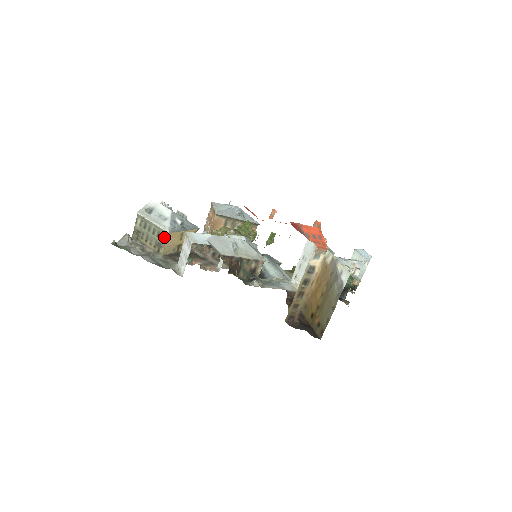
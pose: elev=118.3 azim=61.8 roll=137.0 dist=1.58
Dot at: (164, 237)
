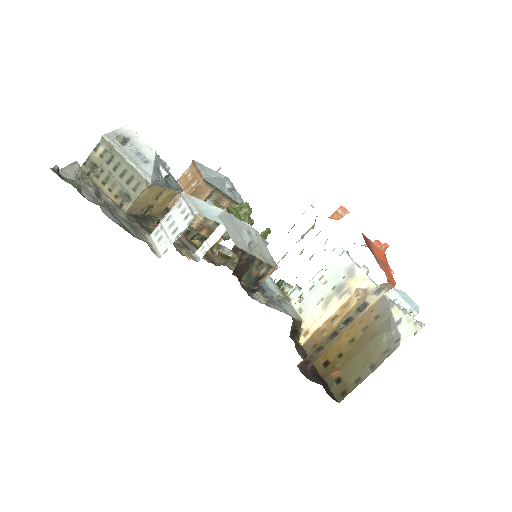
Dot at: (139, 187)
